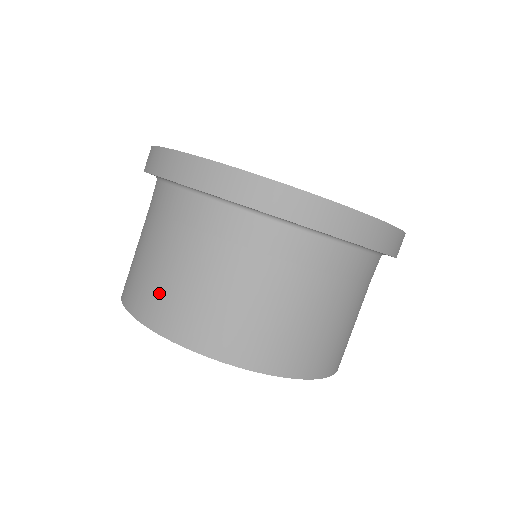
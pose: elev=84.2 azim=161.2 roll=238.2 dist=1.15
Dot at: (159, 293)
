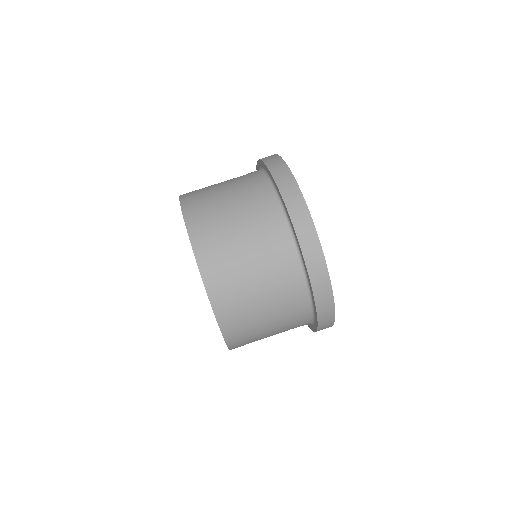
Dot at: (207, 211)
